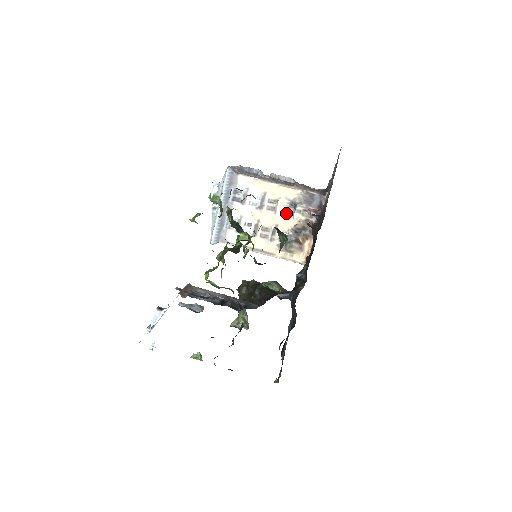
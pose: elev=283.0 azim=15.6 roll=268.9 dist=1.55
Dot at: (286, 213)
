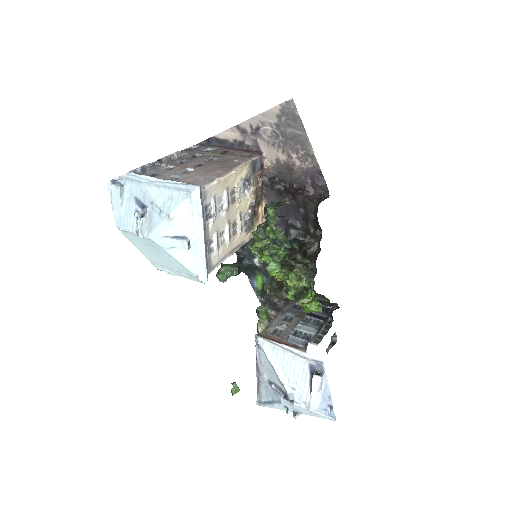
Dot at: (243, 195)
